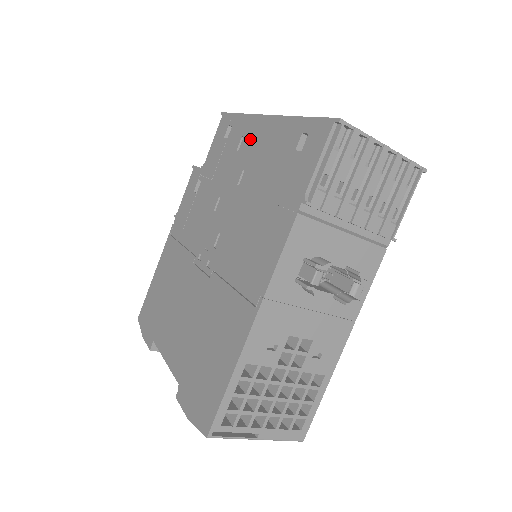
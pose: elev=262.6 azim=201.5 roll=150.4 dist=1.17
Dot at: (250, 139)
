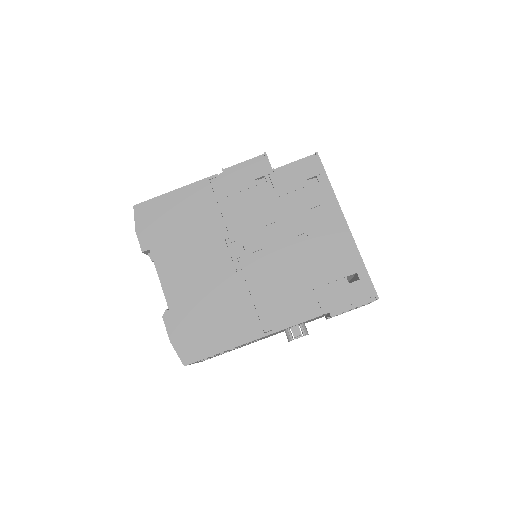
Dot at: (325, 219)
